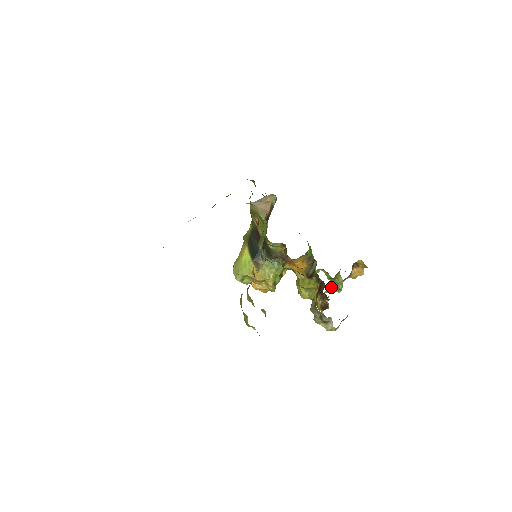
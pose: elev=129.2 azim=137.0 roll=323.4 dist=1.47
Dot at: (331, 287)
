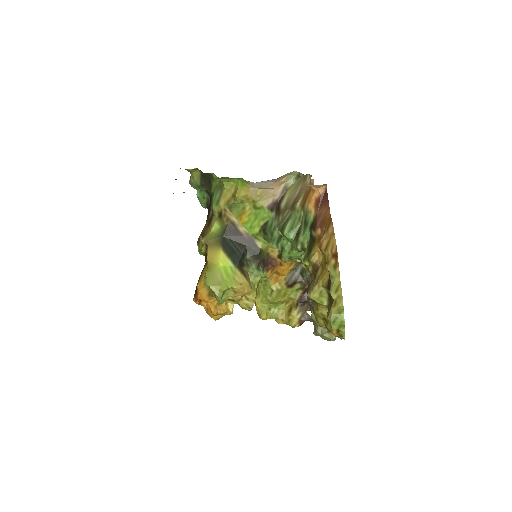
Dot at: occluded
